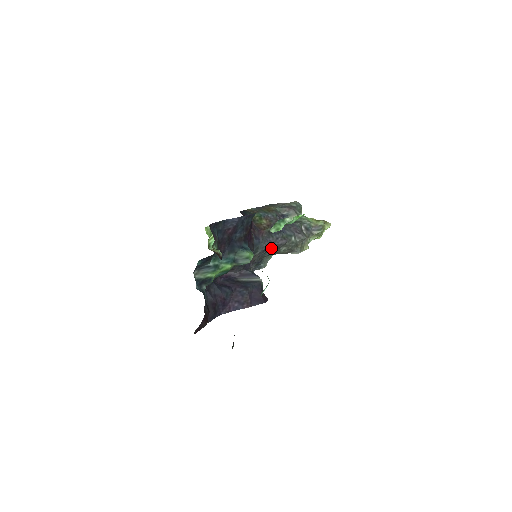
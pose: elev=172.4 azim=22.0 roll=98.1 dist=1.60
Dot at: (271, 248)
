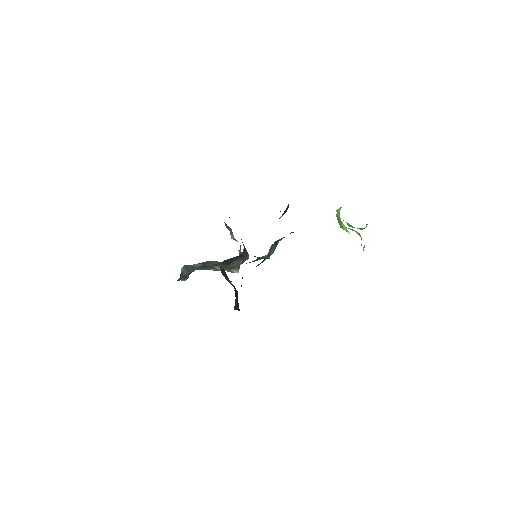
Dot at: occluded
